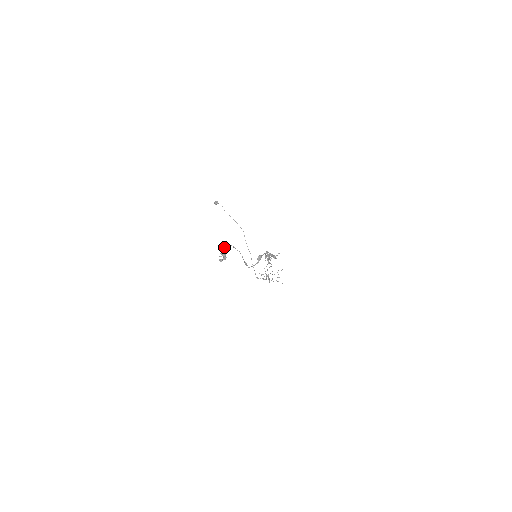
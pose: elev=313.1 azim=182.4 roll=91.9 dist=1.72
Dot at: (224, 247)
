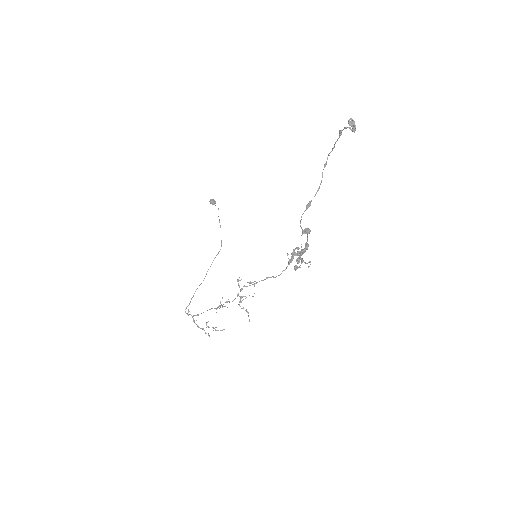
Dot at: (340, 135)
